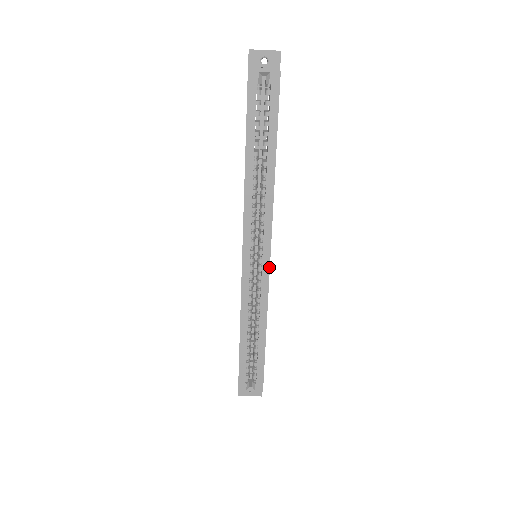
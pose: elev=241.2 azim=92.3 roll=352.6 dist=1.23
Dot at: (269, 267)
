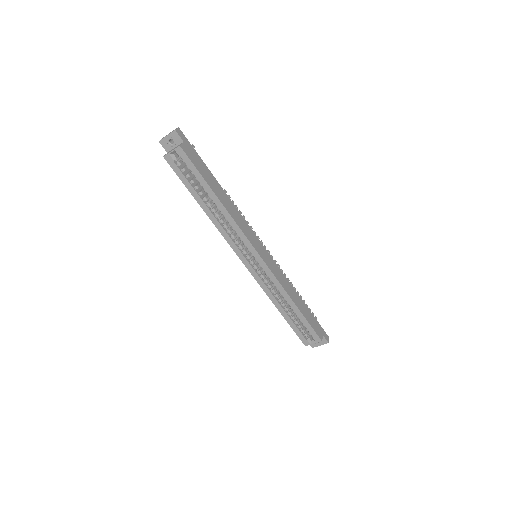
Dot at: (264, 262)
